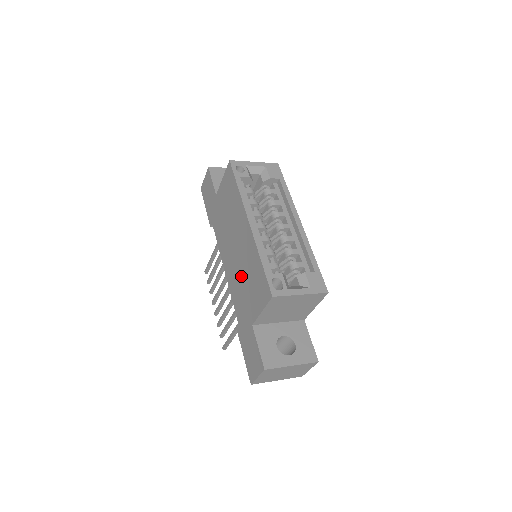
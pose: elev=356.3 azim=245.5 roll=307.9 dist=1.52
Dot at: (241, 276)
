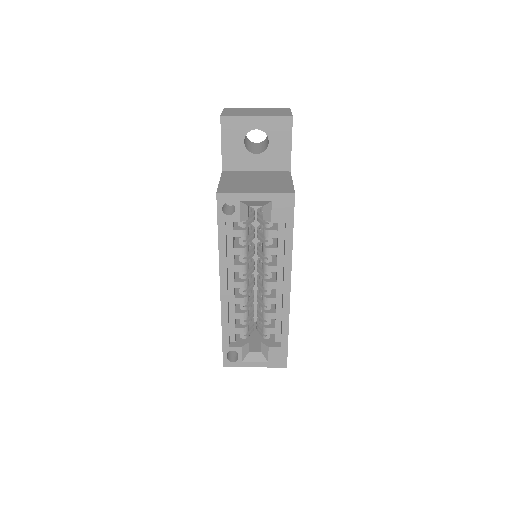
Dot at: occluded
